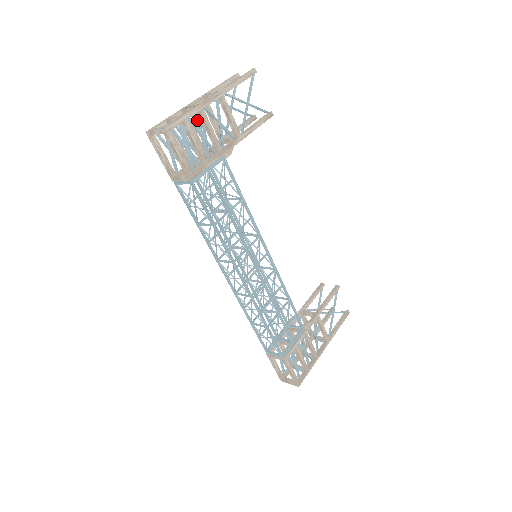
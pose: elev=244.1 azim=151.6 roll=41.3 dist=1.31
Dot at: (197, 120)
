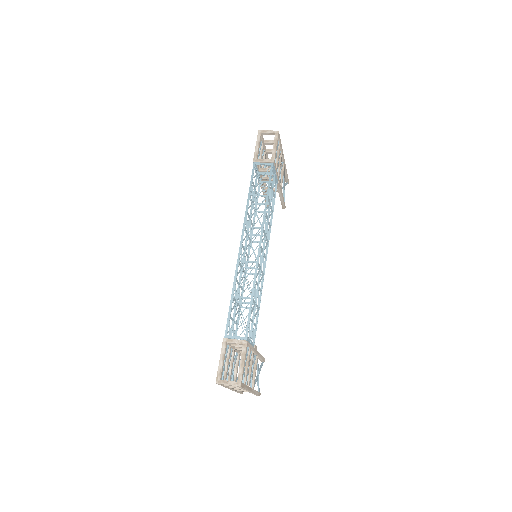
Dot at: occluded
